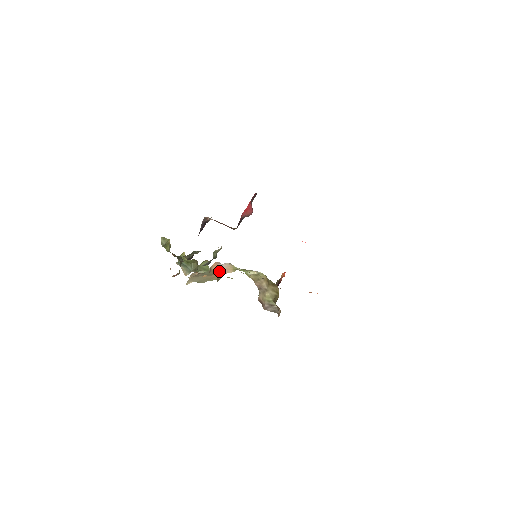
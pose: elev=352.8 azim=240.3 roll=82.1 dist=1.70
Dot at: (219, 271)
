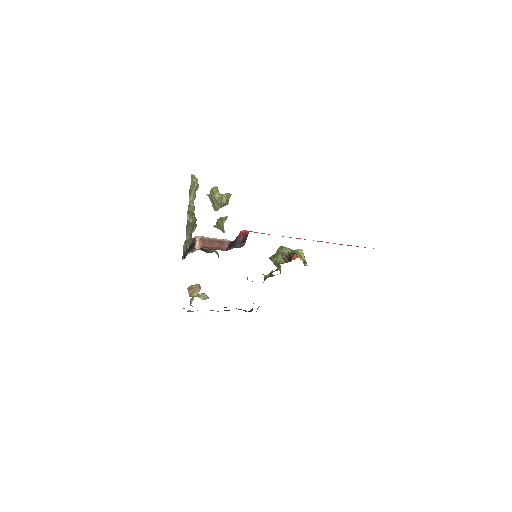
Dot at: occluded
